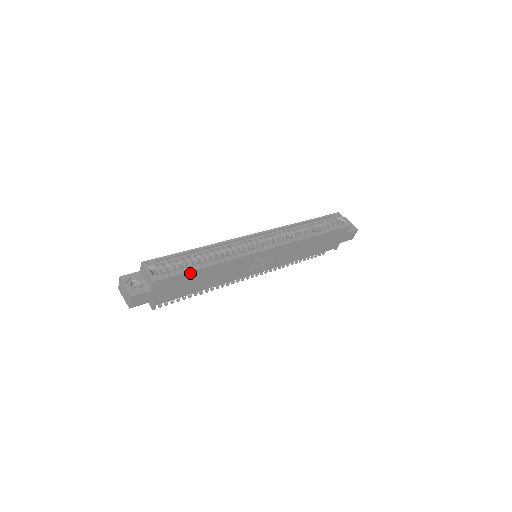
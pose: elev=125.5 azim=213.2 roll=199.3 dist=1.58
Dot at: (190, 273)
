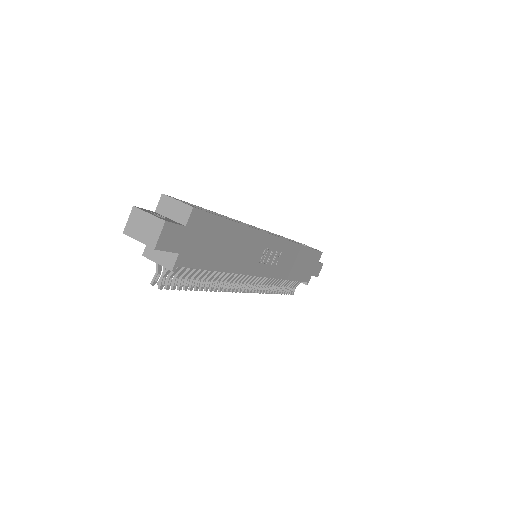
Dot at: (222, 222)
